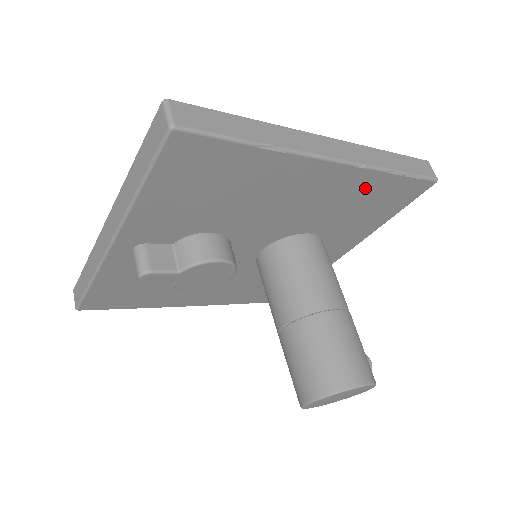
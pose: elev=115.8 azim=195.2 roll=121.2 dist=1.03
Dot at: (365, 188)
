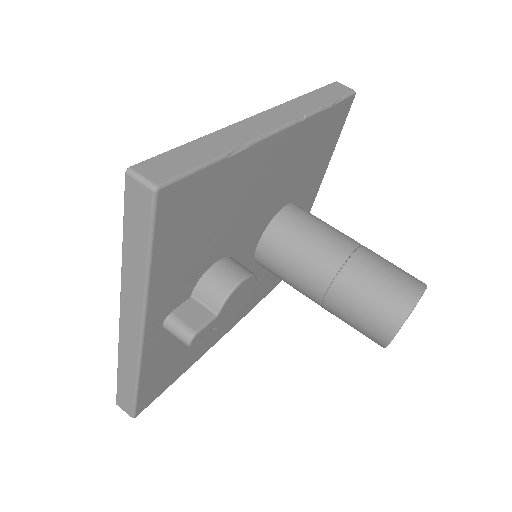
Dot at: (311, 136)
